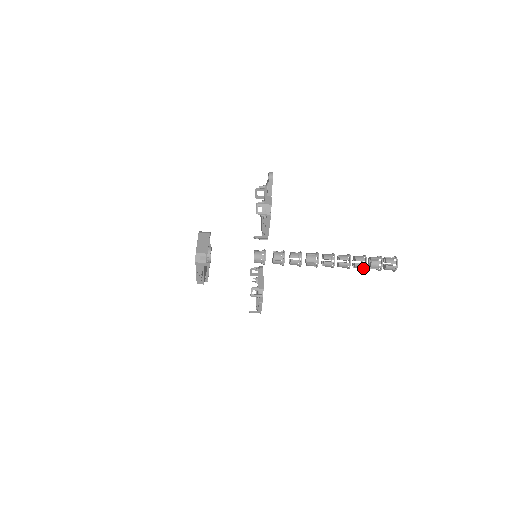
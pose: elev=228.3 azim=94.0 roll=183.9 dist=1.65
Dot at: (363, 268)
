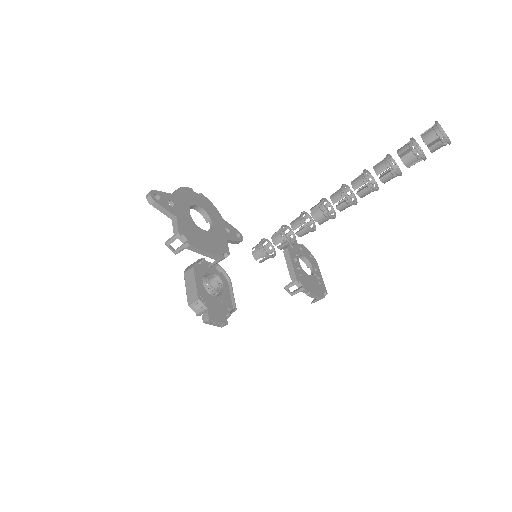
Dot at: occluded
